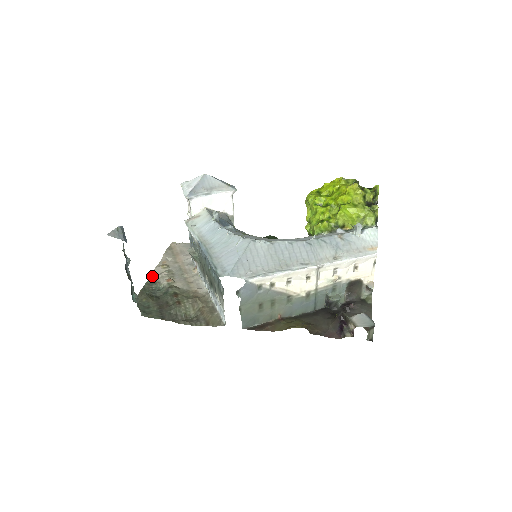
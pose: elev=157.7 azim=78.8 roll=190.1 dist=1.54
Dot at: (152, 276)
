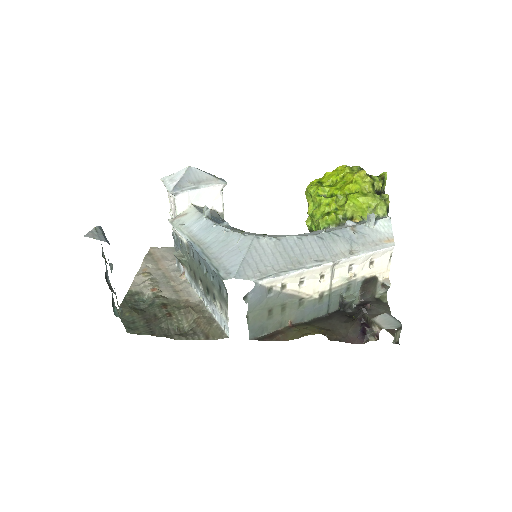
Dot at: (133, 286)
